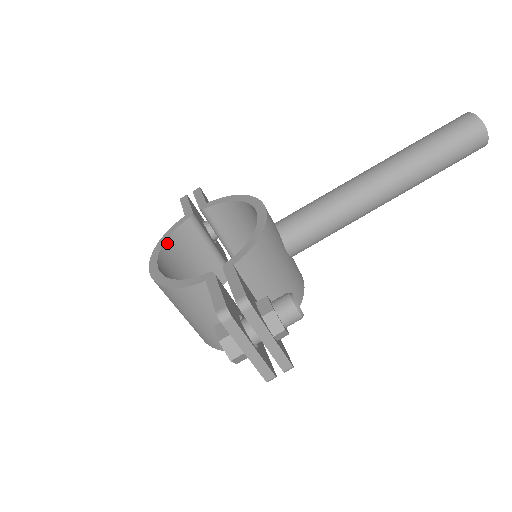
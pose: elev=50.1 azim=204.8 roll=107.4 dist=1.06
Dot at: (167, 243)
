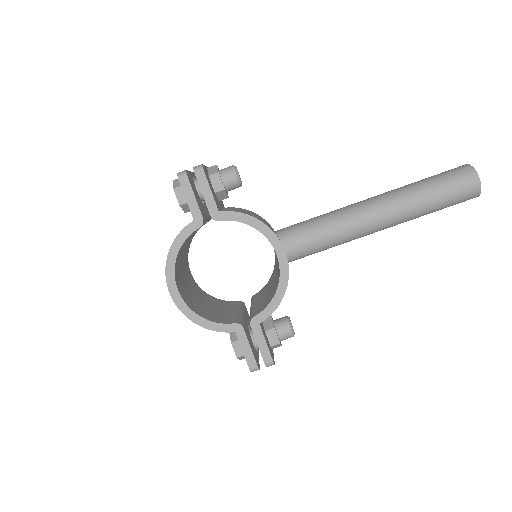
Dot at: (178, 253)
